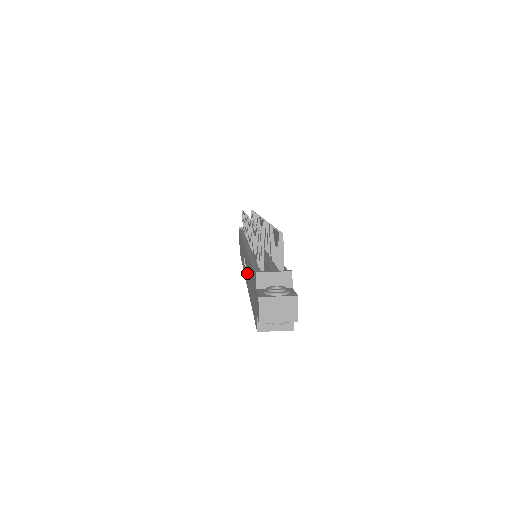
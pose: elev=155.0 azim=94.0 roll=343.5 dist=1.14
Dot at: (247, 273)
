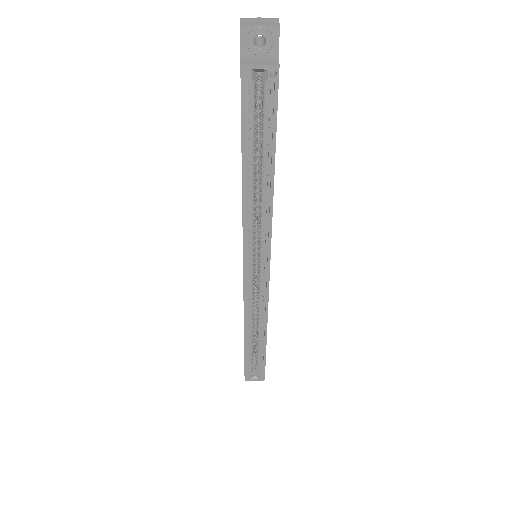
Dot at: occluded
